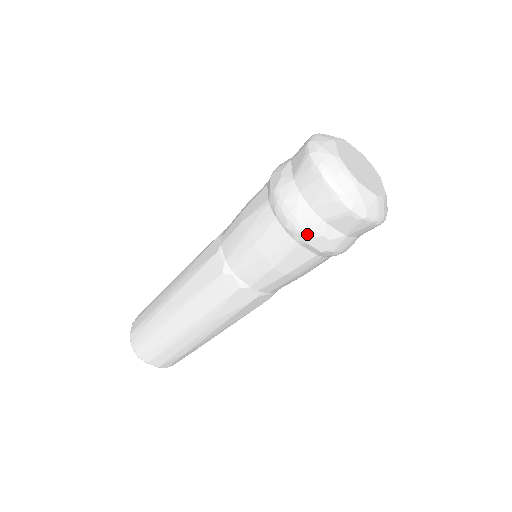
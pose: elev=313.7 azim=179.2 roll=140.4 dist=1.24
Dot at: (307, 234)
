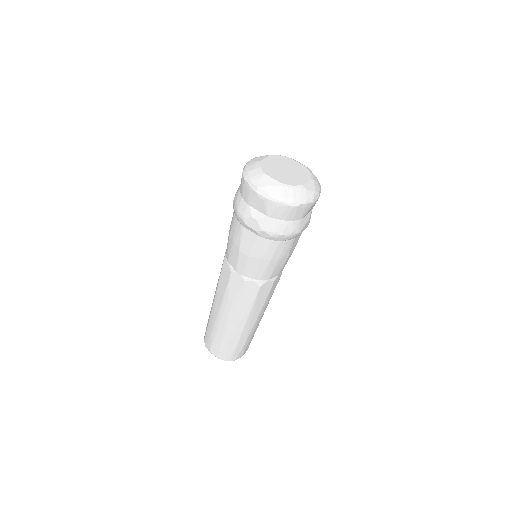
Dot at: (242, 217)
